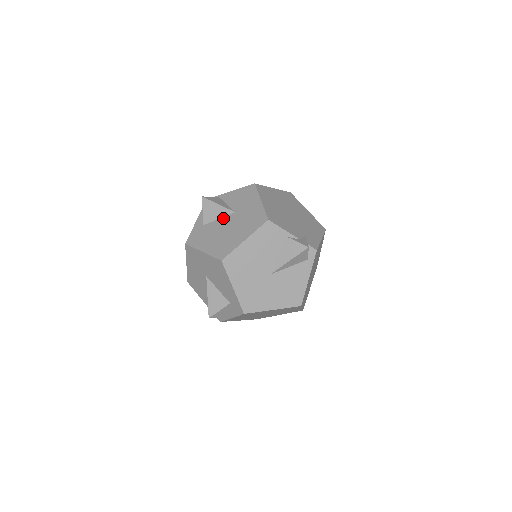
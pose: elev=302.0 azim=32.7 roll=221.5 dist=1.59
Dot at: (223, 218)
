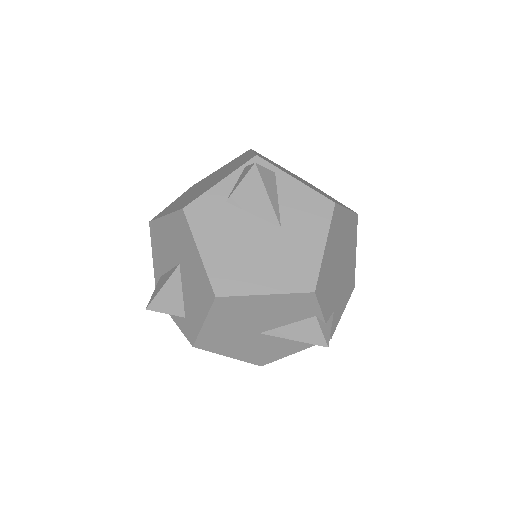
Dot at: (259, 220)
